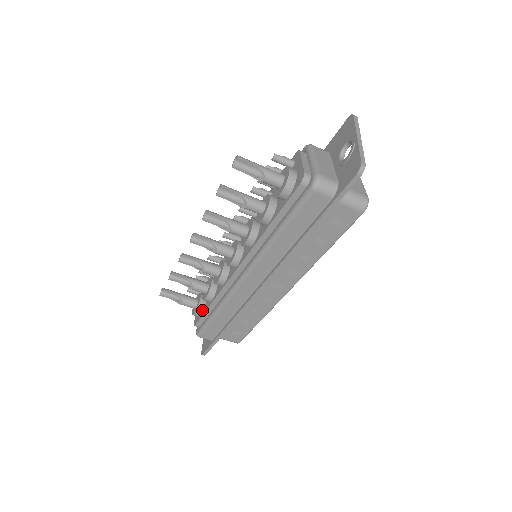
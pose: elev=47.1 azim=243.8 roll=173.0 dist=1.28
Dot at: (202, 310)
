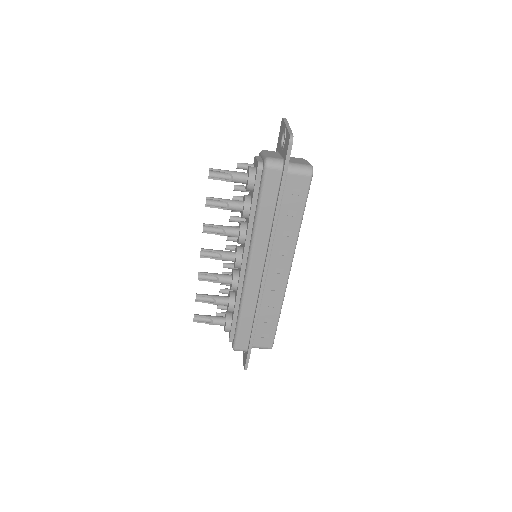
Dot at: (230, 323)
